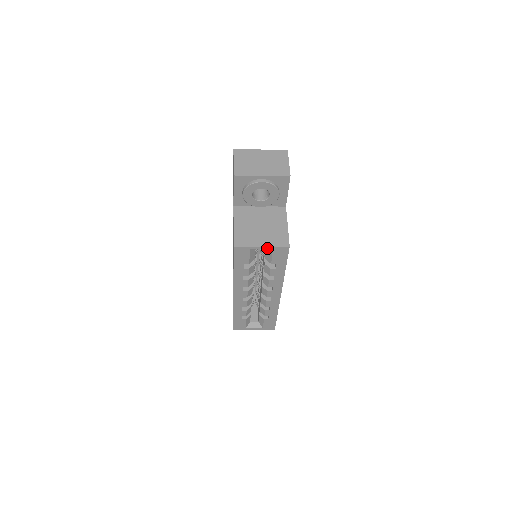
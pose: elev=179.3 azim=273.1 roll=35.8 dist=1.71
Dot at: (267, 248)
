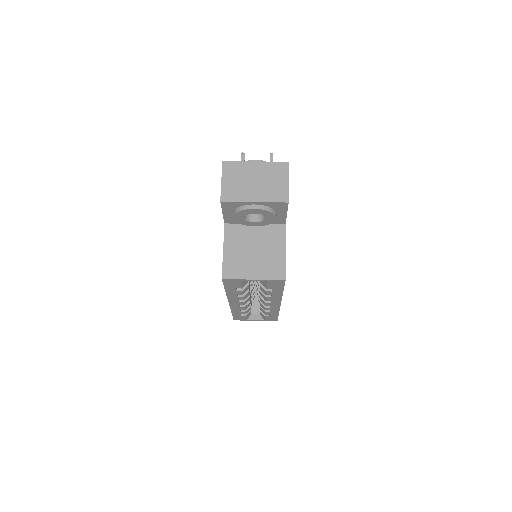
Dot at: (260, 280)
